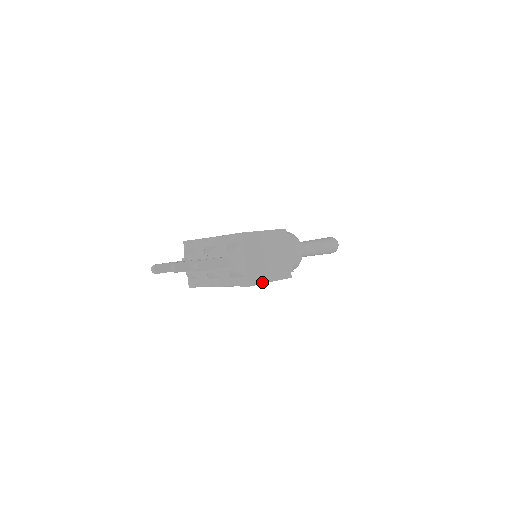
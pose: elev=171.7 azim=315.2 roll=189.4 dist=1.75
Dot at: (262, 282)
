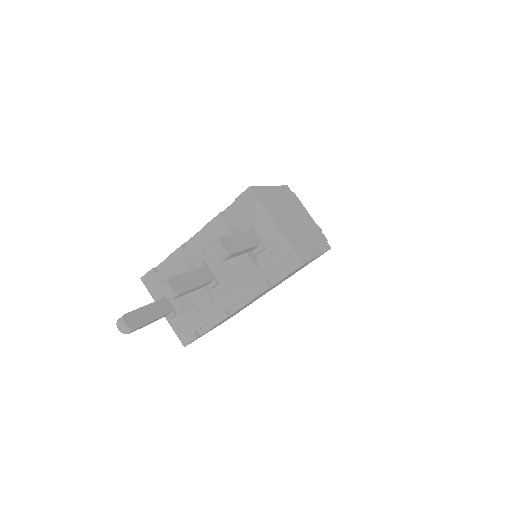
Dot at: (311, 256)
